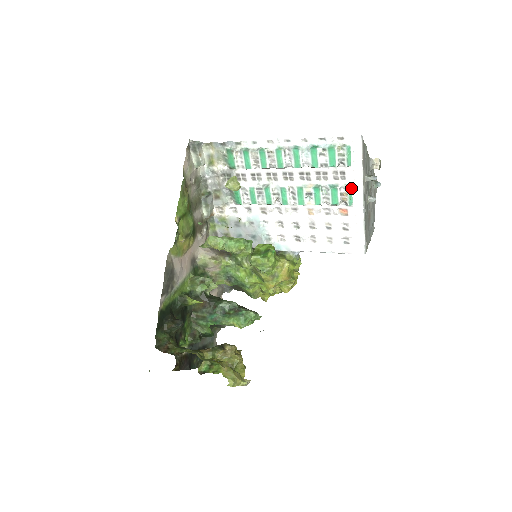
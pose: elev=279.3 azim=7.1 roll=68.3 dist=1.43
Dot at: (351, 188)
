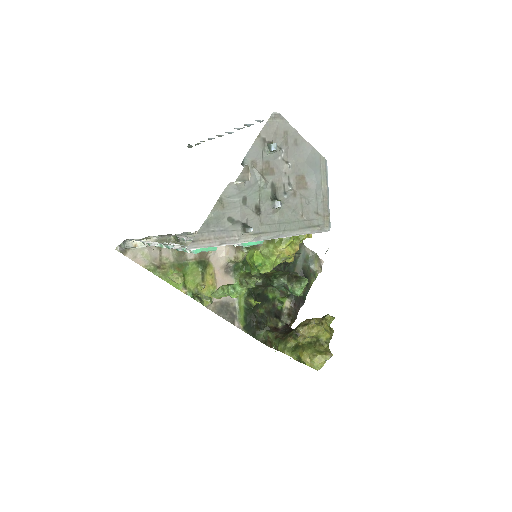
Dot at: (244, 243)
